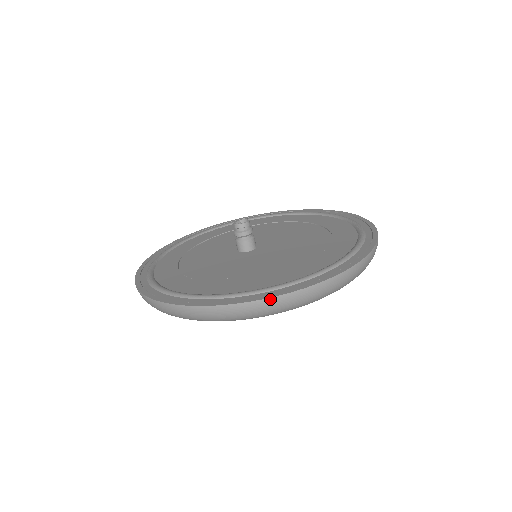
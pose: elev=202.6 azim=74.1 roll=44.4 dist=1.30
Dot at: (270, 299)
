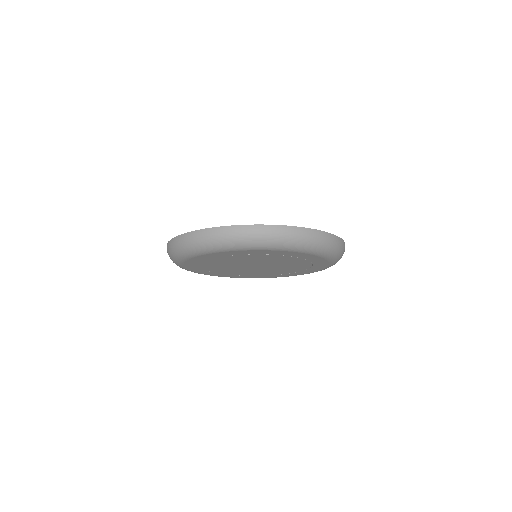
Dot at: (278, 226)
